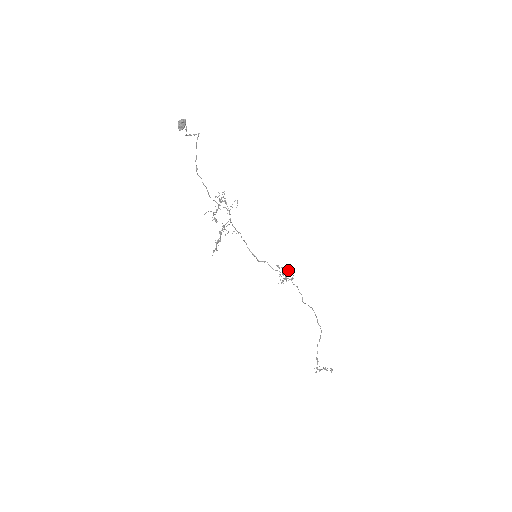
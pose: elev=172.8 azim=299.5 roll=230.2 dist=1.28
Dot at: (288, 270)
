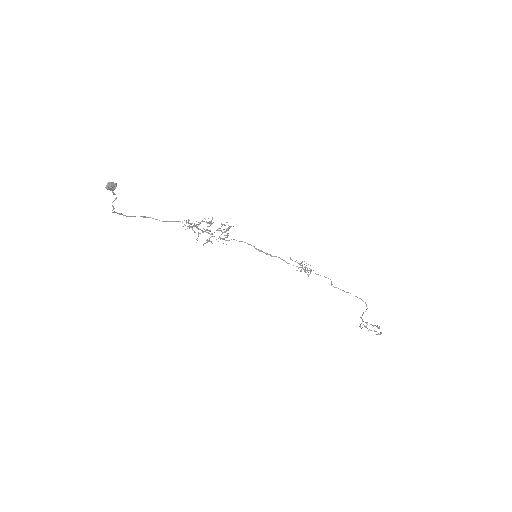
Dot at: (302, 267)
